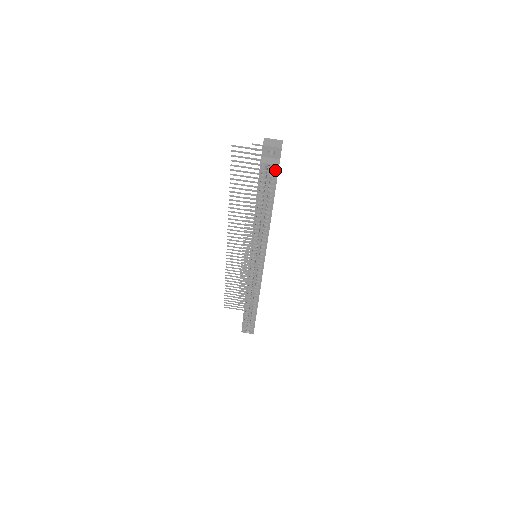
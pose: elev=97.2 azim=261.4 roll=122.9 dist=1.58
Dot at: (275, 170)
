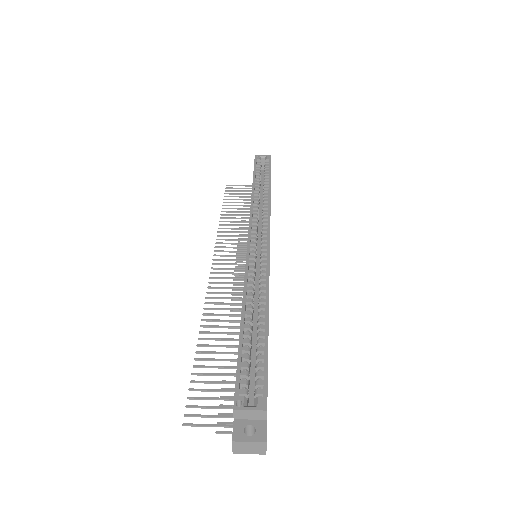
Dot at: (268, 158)
